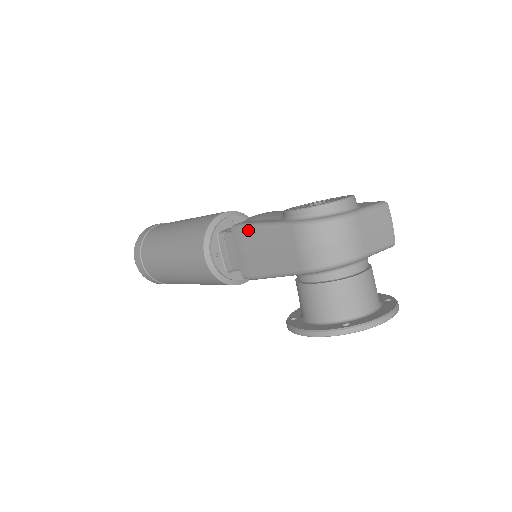
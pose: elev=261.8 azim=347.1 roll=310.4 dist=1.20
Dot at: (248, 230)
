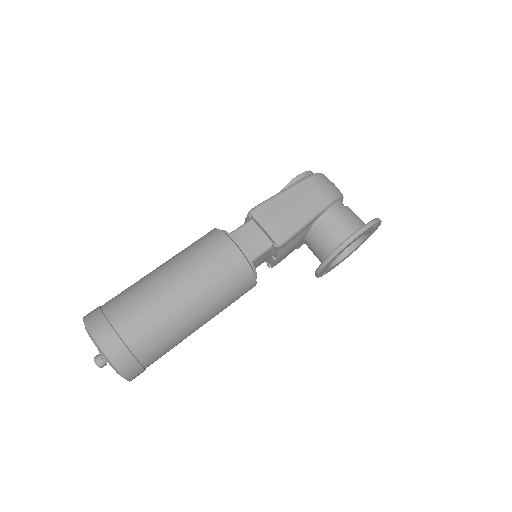
Dot at: (269, 202)
